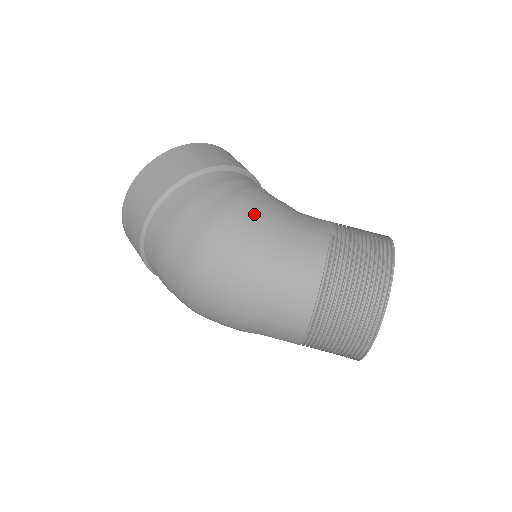
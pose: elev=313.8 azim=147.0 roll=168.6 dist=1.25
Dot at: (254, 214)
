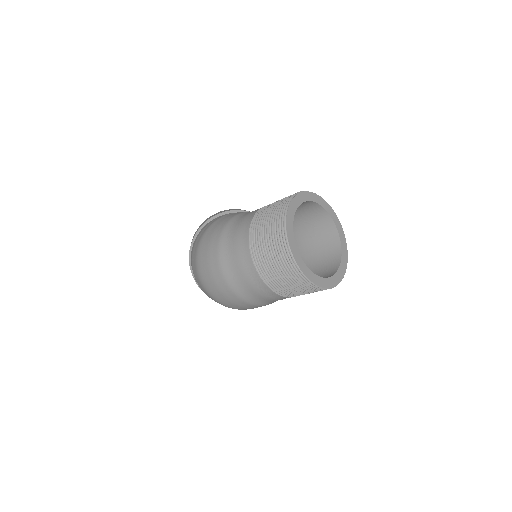
Dot at: (220, 223)
